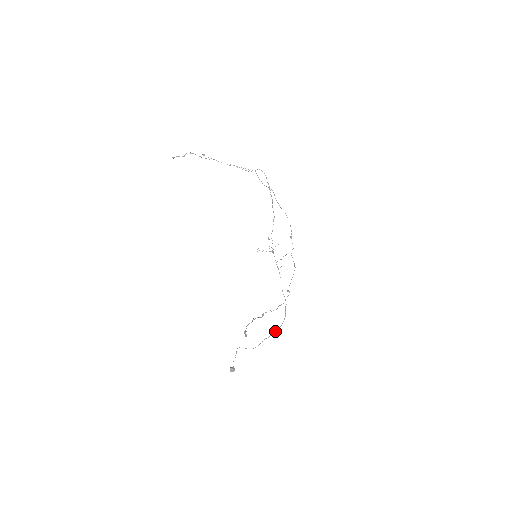
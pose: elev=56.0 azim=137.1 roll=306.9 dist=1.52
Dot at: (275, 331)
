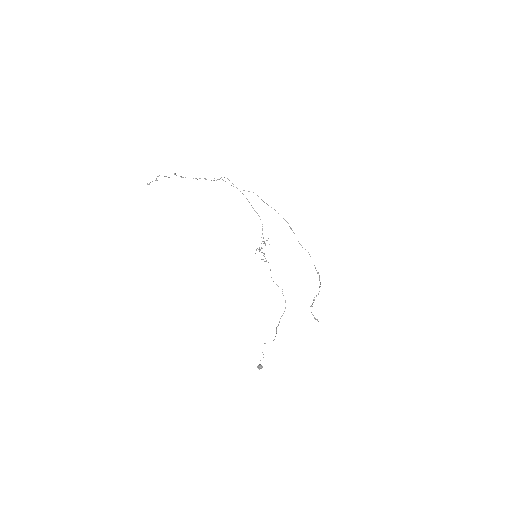
Dot at: occluded
